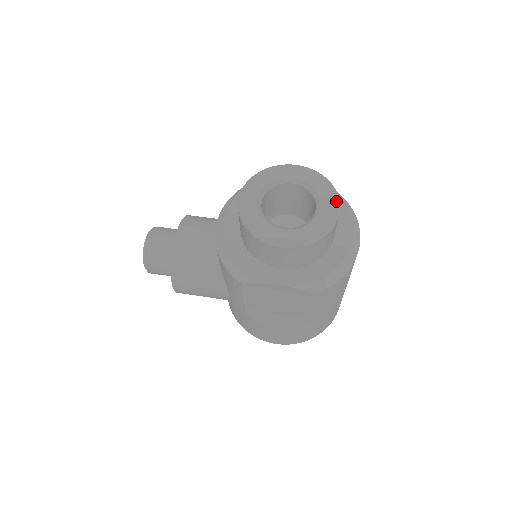
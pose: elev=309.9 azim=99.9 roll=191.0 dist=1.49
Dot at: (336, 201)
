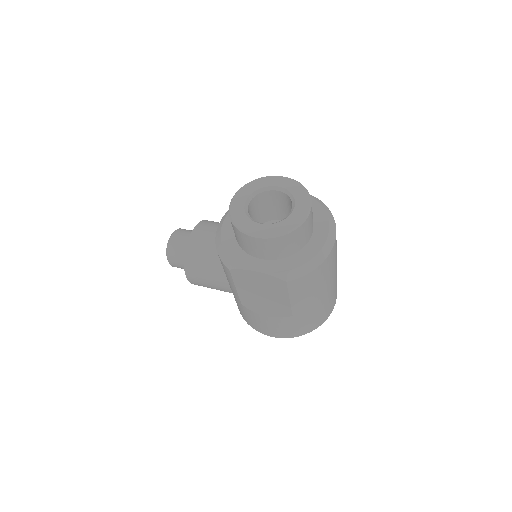
Dot at: (308, 205)
